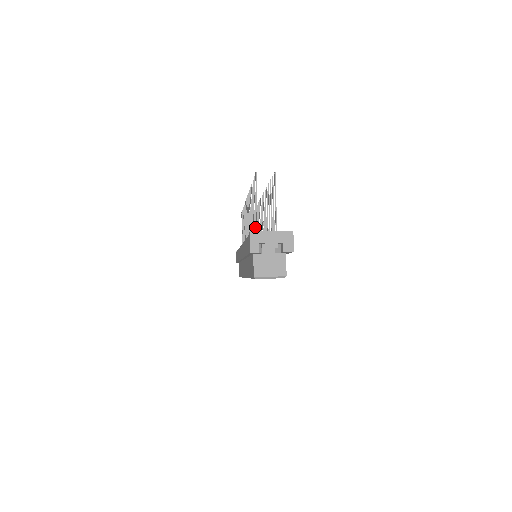
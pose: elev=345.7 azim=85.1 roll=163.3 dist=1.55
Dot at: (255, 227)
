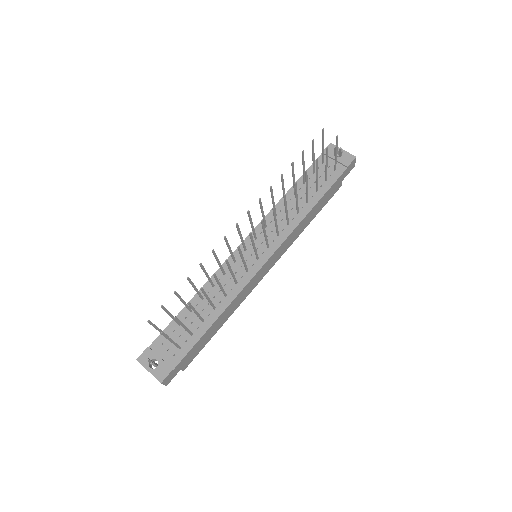
Dot at: (176, 322)
